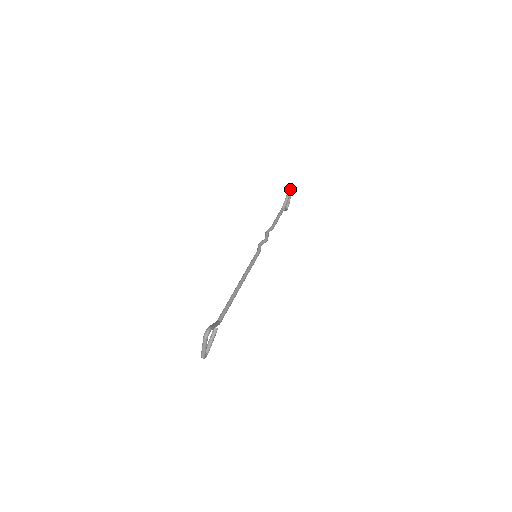
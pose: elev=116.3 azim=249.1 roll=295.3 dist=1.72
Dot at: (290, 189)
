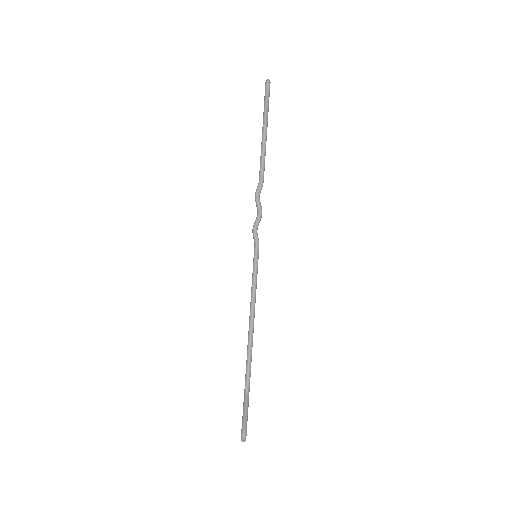
Dot at: (267, 90)
